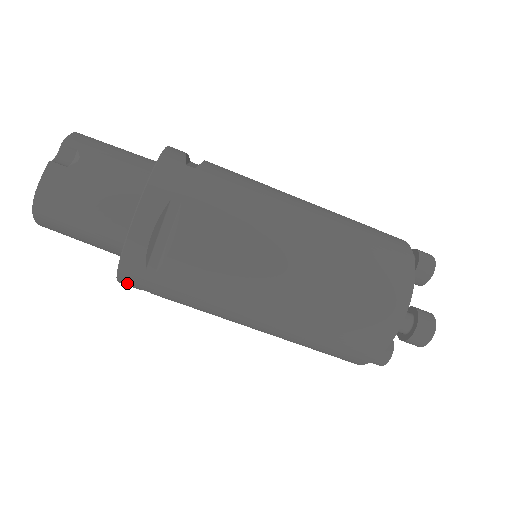
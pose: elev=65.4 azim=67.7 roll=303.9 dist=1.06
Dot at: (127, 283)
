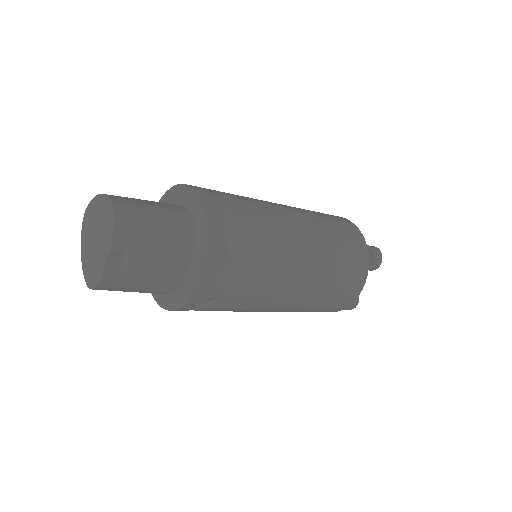
Dot at: occluded
